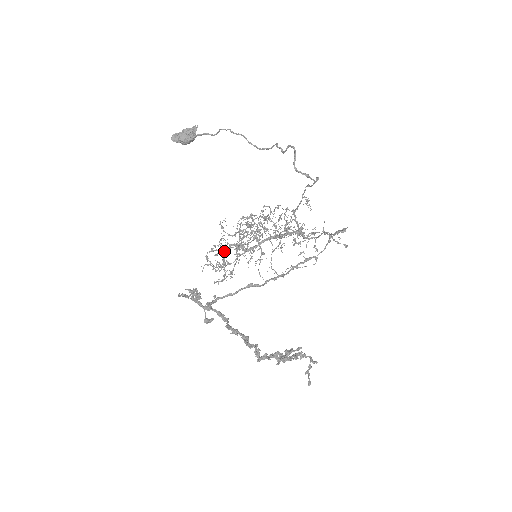
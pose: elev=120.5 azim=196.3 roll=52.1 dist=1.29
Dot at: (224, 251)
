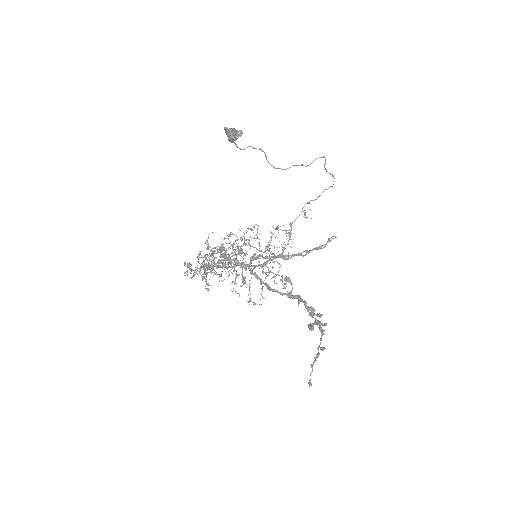
Dot at: occluded
